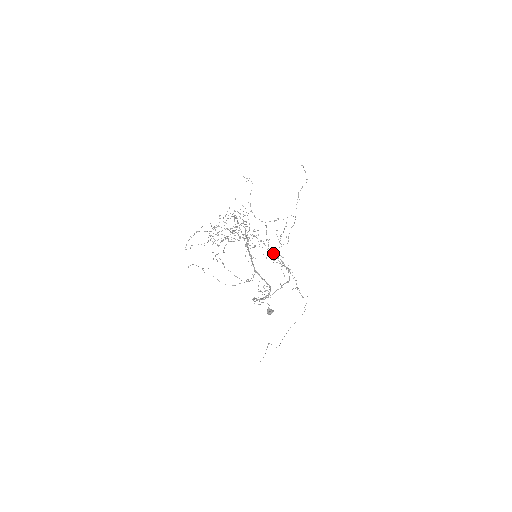
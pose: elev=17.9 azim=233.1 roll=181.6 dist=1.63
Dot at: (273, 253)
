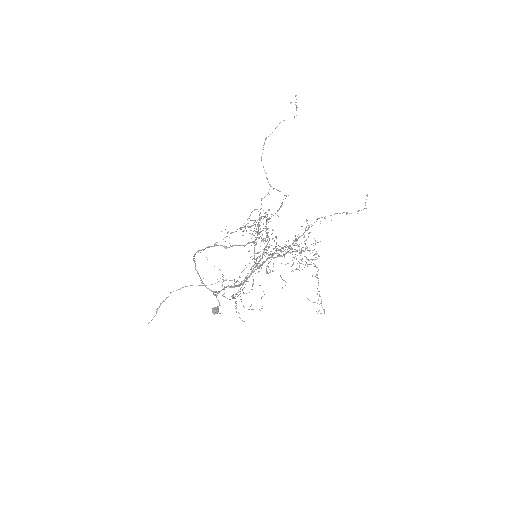
Dot at: occluded
